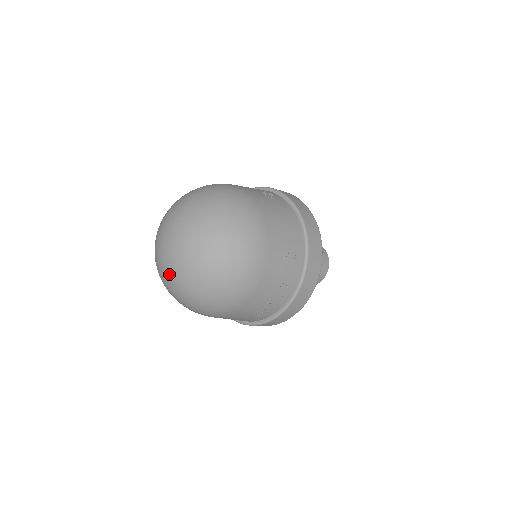
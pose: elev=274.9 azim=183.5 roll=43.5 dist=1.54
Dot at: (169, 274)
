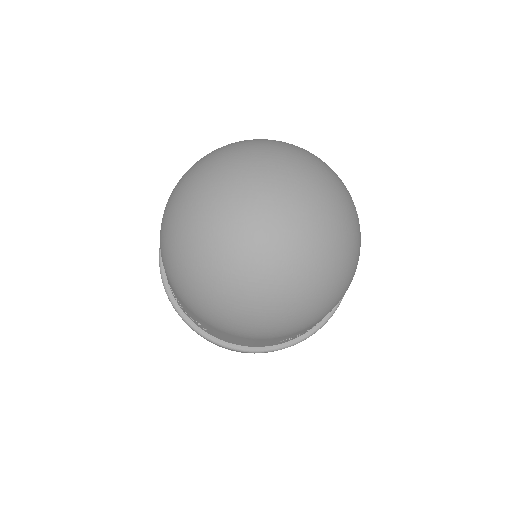
Dot at: (256, 261)
